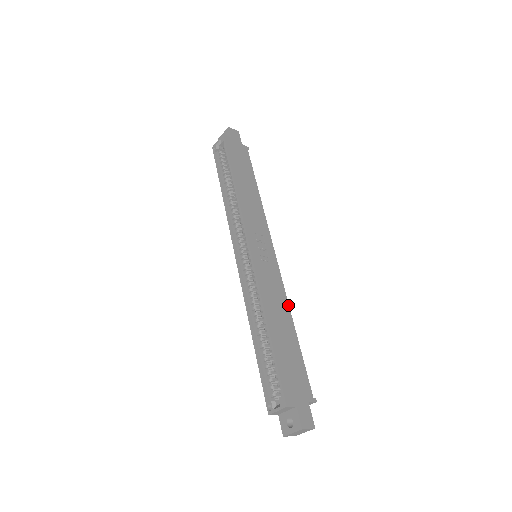
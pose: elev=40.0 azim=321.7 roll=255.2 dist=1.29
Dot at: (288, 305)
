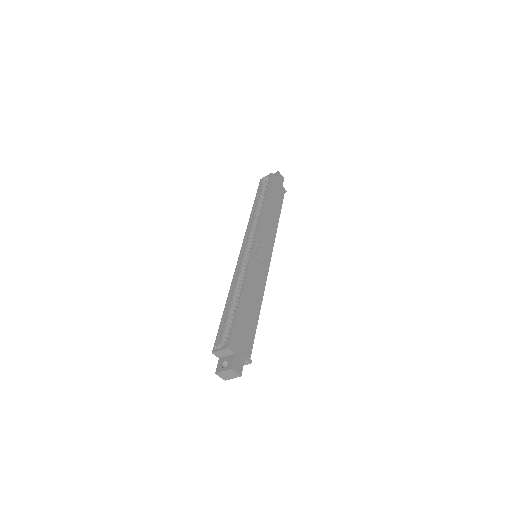
Dot at: (263, 295)
